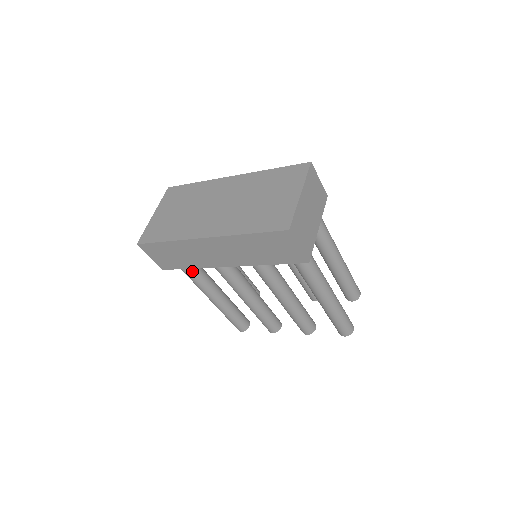
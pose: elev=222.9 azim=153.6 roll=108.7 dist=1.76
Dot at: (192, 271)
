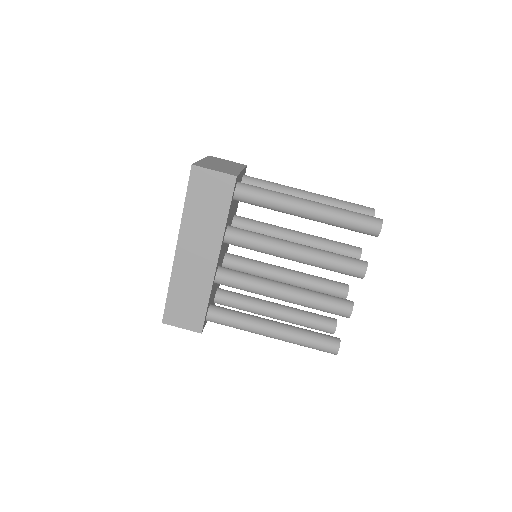
Dot at: (224, 314)
